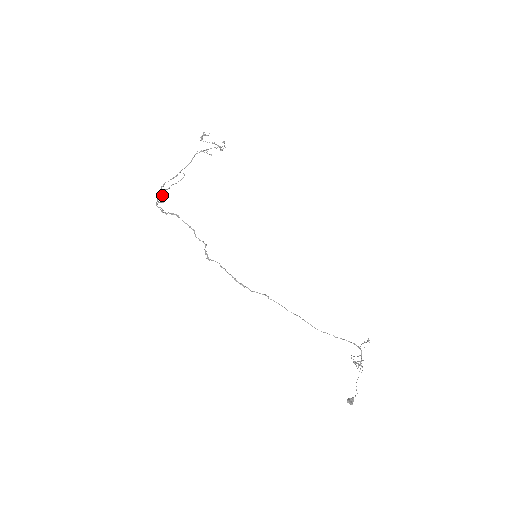
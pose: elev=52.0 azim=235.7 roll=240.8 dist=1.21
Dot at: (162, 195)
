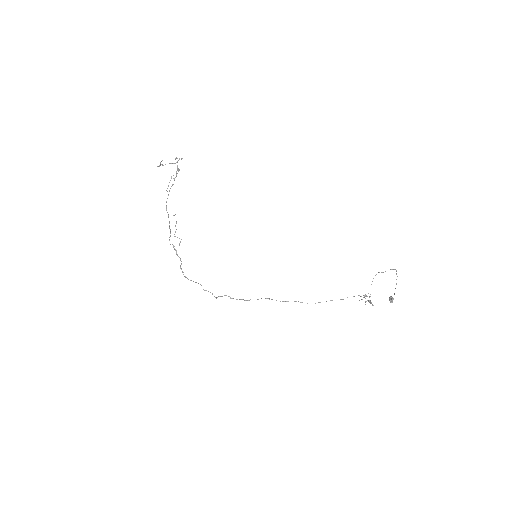
Dot at: occluded
